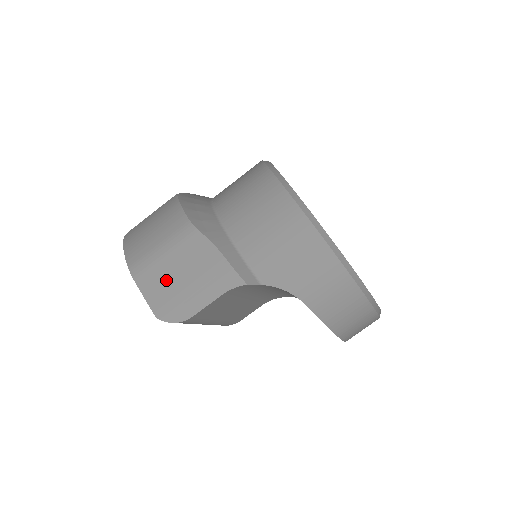
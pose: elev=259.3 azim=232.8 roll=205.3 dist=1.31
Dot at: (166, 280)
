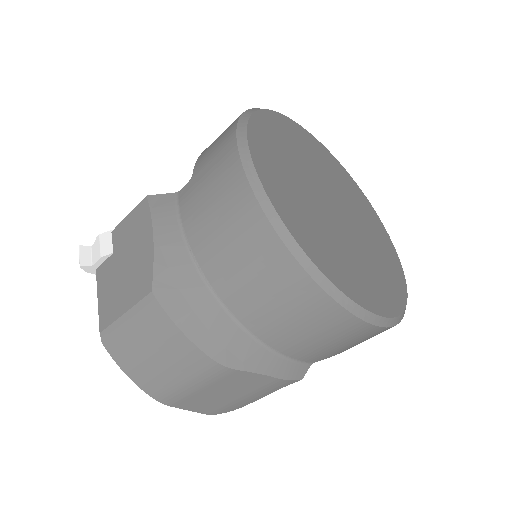
Dot at: (209, 400)
